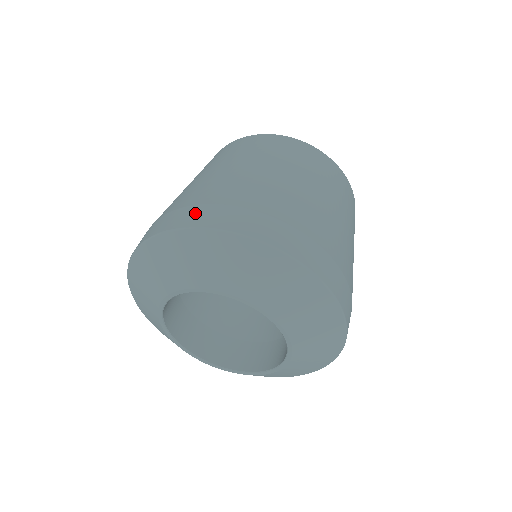
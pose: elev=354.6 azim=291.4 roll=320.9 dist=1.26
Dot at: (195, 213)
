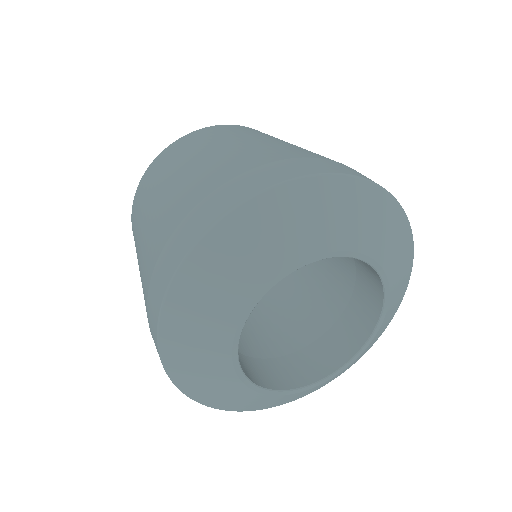
Dot at: (278, 168)
